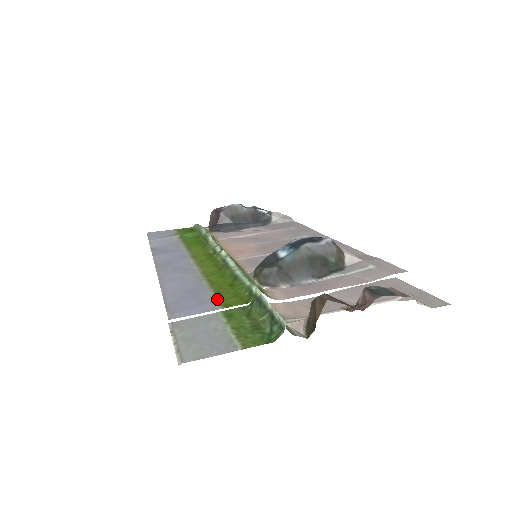
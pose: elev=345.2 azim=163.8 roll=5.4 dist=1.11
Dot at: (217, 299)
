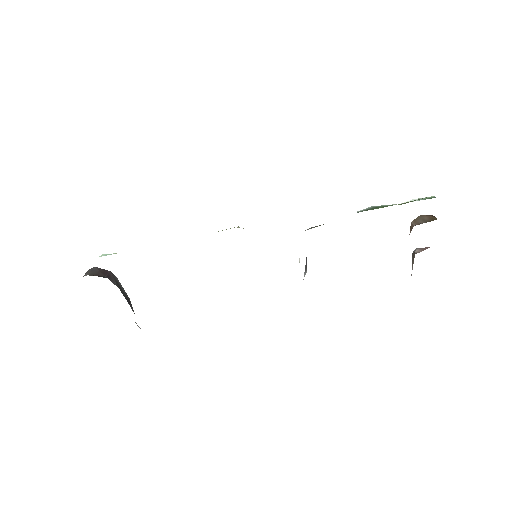
Dot at: occluded
